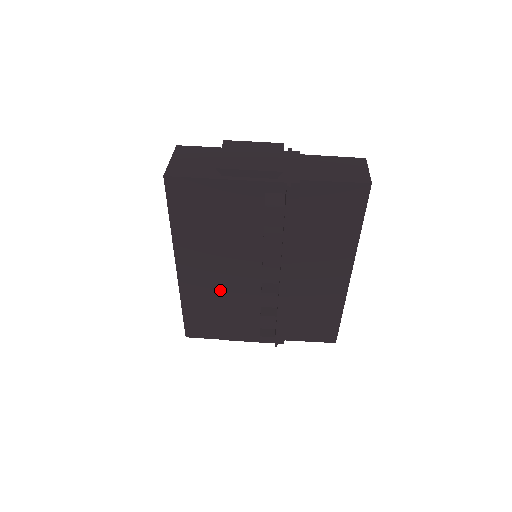
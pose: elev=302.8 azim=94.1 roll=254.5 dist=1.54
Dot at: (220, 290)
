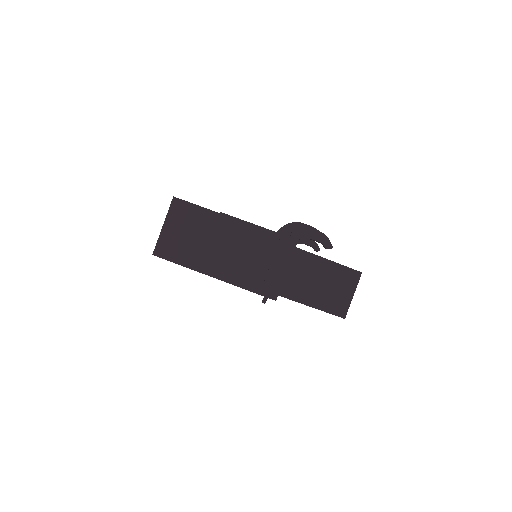
Dot at: occluded
